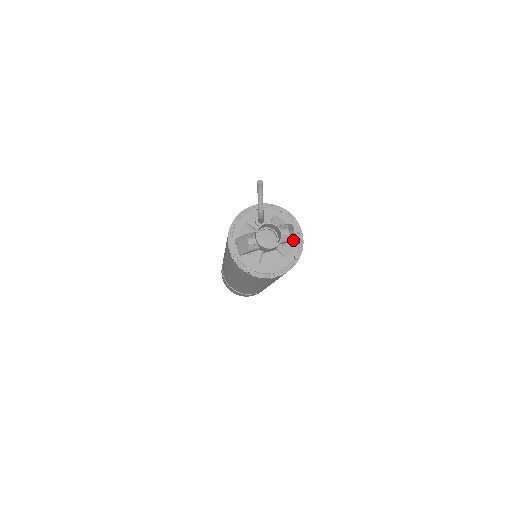
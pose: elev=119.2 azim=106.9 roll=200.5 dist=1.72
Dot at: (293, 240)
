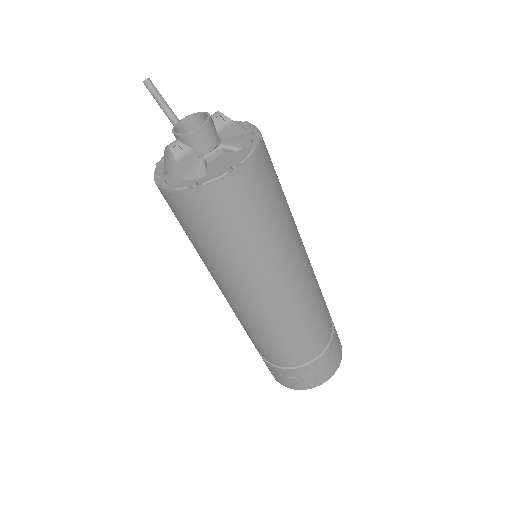
Dot at: (236, 125)
